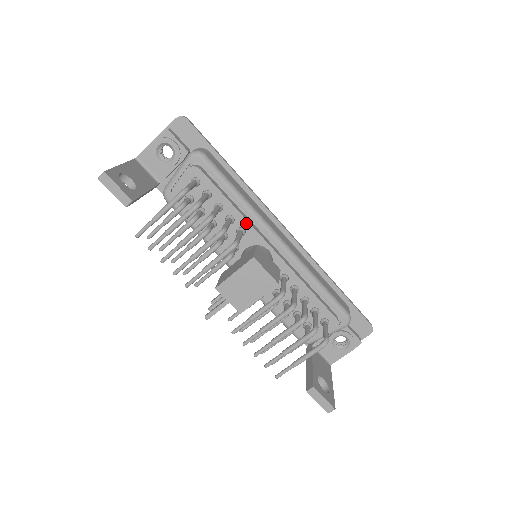
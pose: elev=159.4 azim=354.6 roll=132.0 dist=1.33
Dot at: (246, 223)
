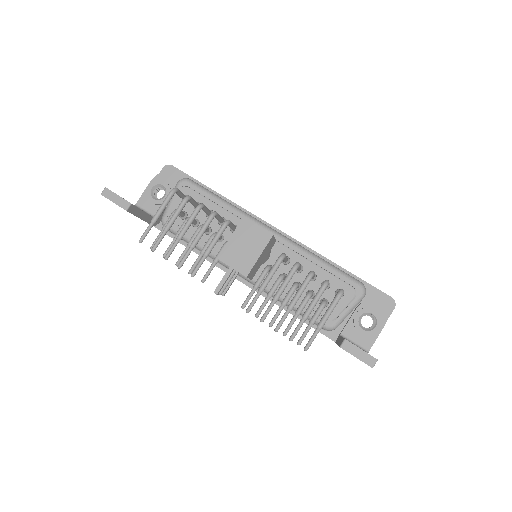
Dot at: (237, 220)
